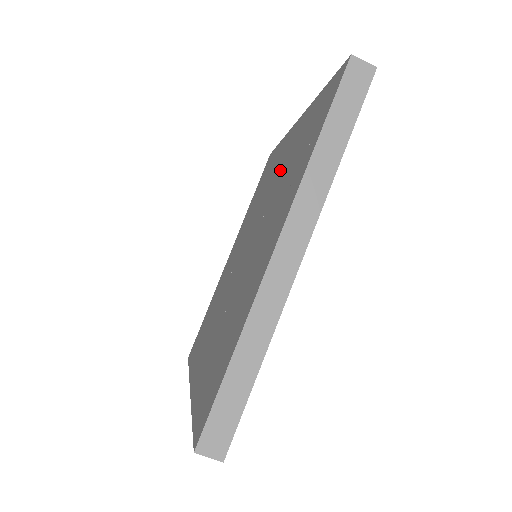
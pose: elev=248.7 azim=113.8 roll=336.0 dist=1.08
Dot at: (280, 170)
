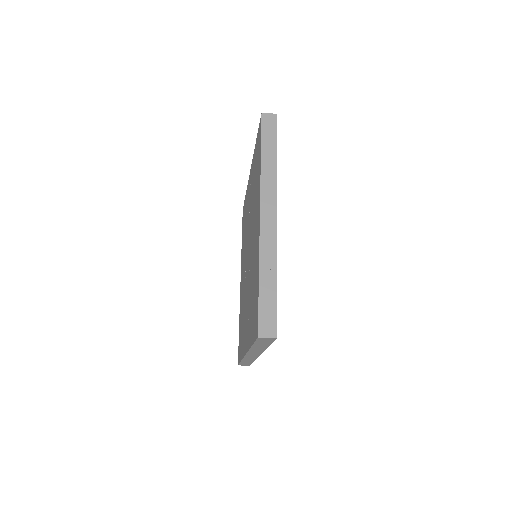
Dot at: (250, 198)
